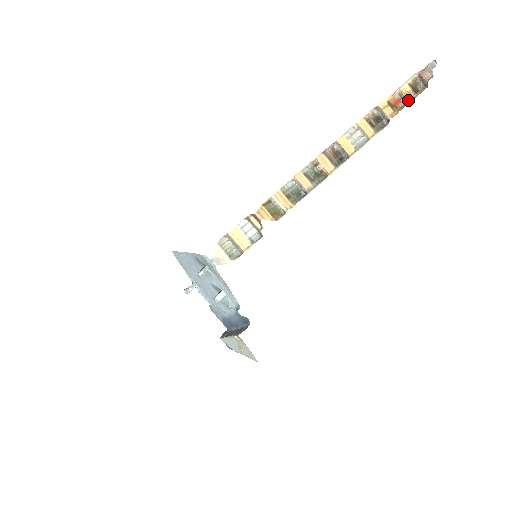
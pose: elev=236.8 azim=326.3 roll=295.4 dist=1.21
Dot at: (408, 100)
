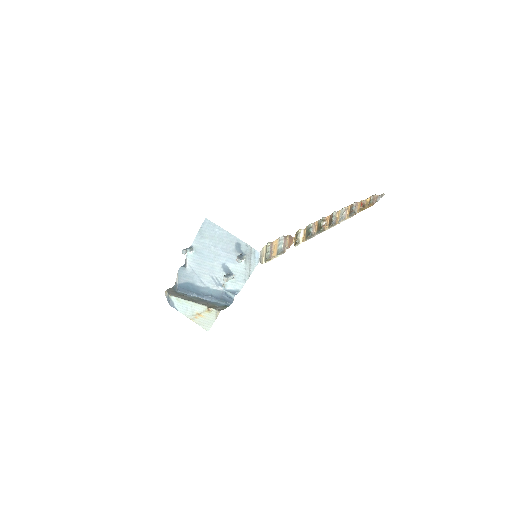
Dot at: (365, 207)
